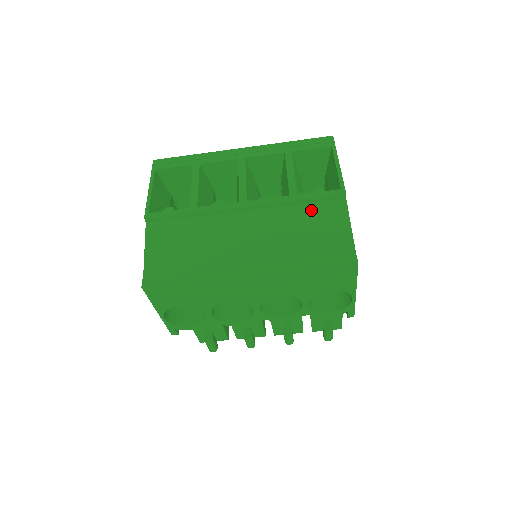
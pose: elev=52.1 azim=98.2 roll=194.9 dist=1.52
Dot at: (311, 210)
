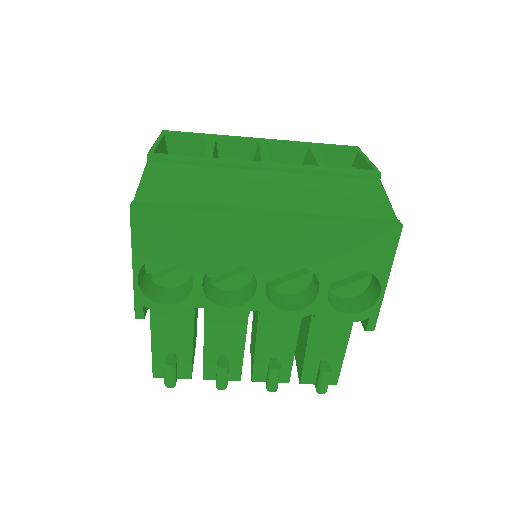
Dot at: (343, 182)
